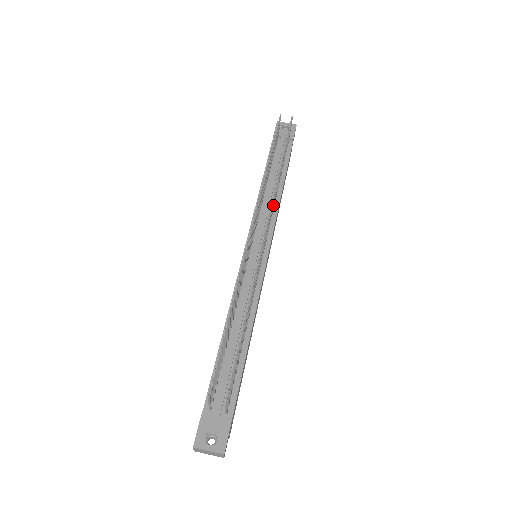
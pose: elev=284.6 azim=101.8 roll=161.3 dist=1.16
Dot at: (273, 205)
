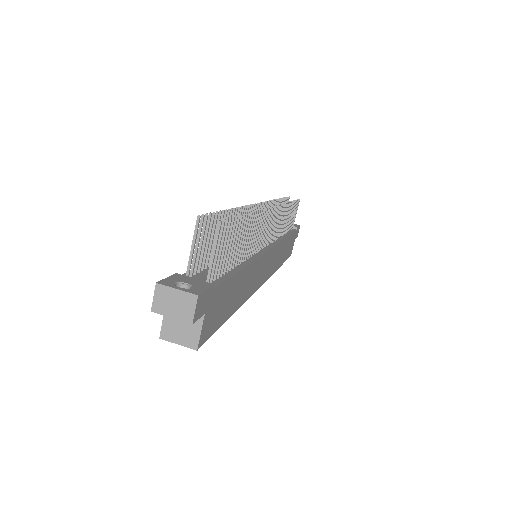
Dot at: (279, 224)
